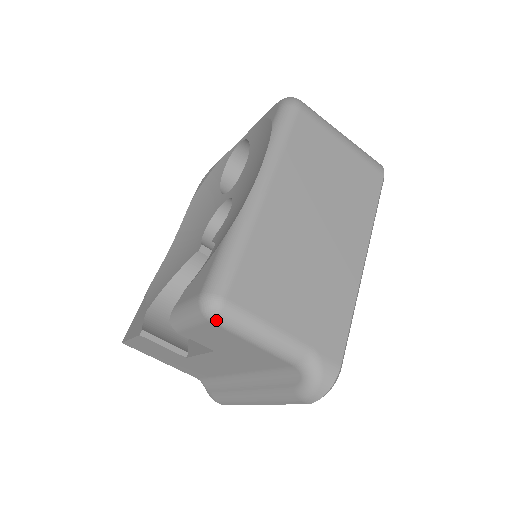
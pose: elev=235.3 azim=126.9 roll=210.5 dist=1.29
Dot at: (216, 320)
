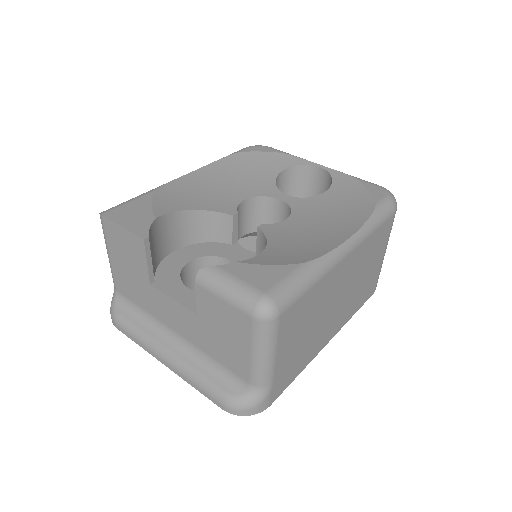
Dot at: (258, 322)
